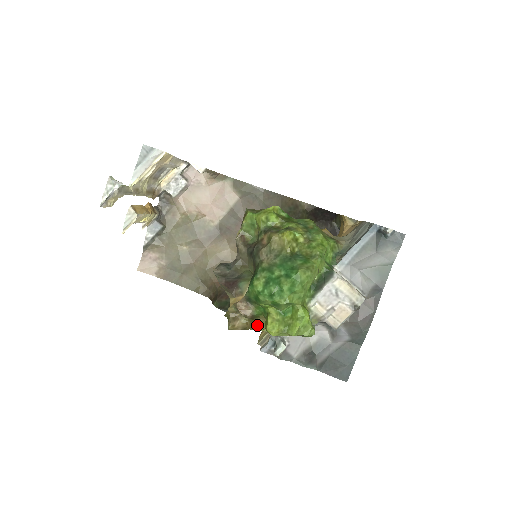
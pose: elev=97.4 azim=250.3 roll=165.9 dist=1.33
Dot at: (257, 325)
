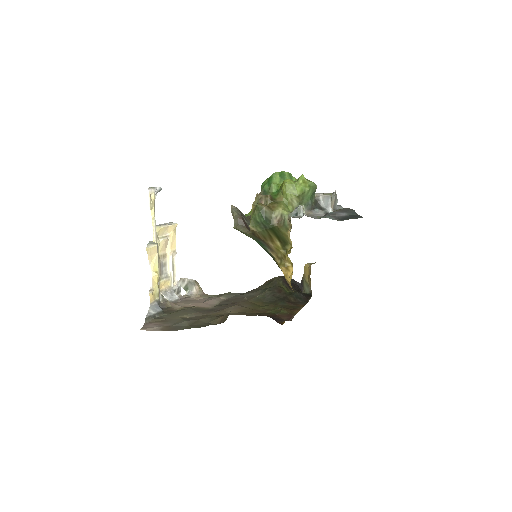
Dot at: (277, 204)
